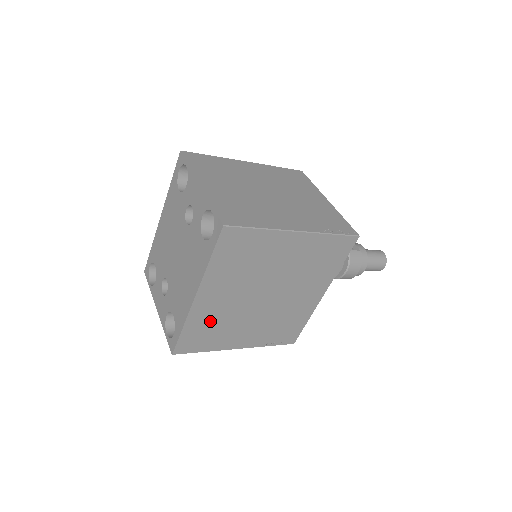
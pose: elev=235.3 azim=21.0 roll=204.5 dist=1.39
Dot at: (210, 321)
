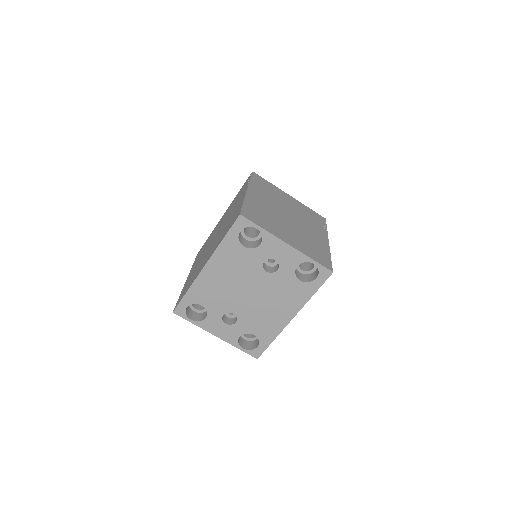
Dot at: occluded
